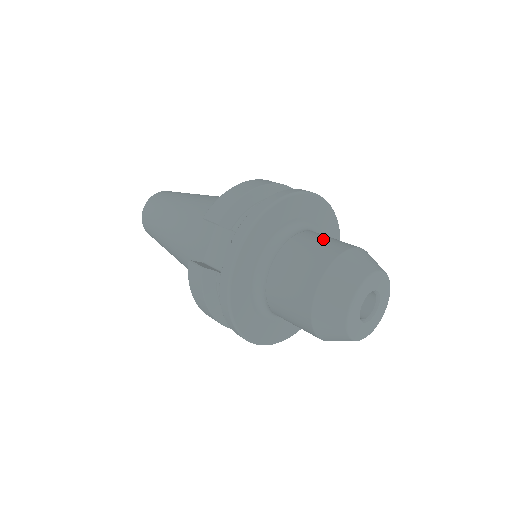
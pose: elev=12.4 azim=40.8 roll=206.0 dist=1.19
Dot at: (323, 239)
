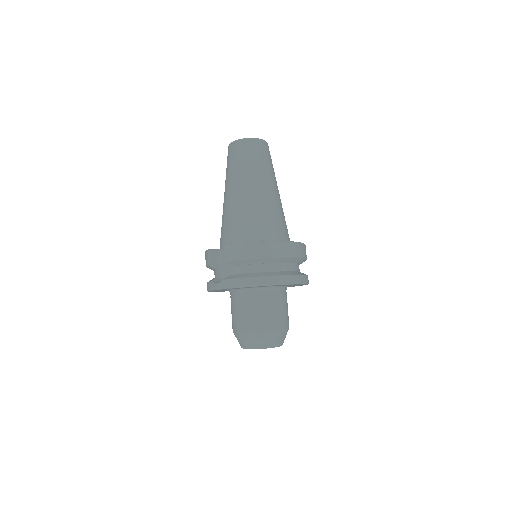
Dot at: (268, 311)
